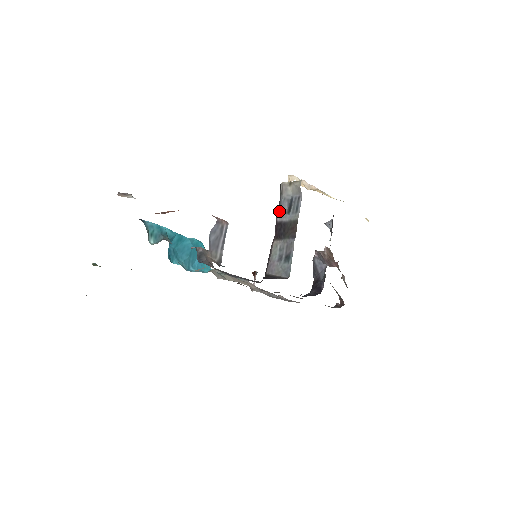
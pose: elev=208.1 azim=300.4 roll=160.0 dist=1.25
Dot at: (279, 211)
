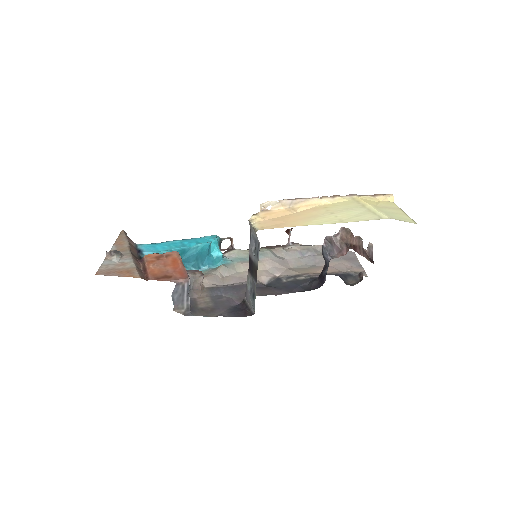
Dot at: (249, 246)
